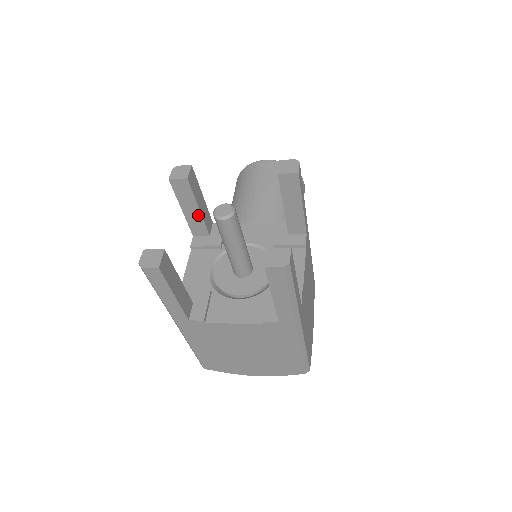
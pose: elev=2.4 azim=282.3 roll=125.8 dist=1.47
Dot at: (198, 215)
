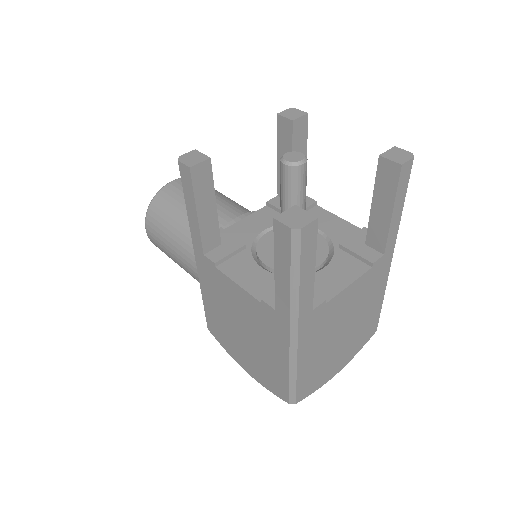
Dot at: (213, 216)
